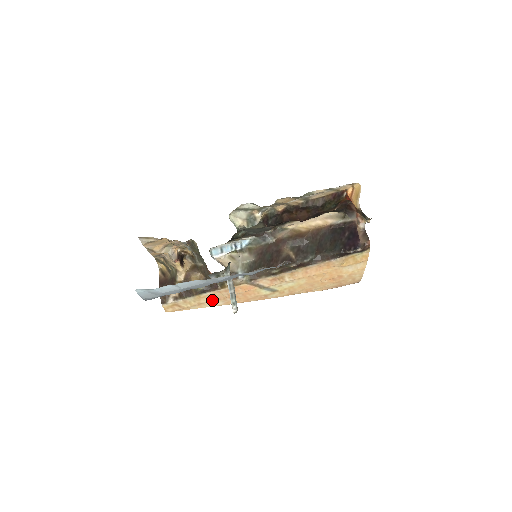
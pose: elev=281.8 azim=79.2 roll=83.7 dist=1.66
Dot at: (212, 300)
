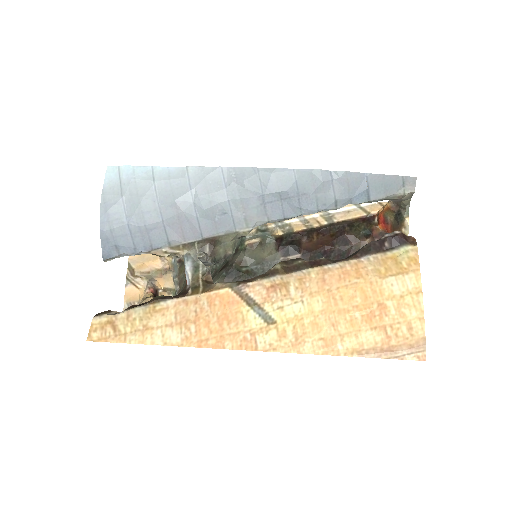
Dot at: (167, 324)
